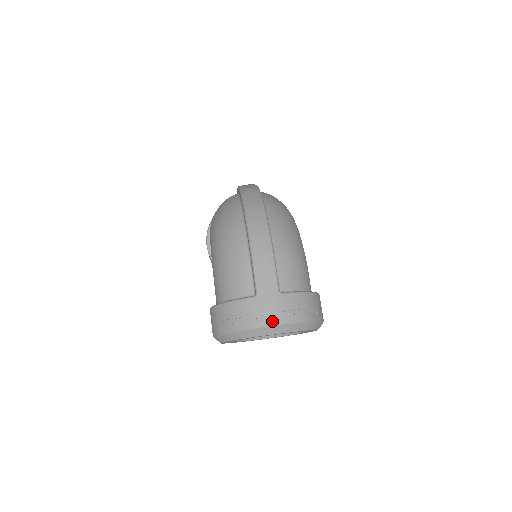
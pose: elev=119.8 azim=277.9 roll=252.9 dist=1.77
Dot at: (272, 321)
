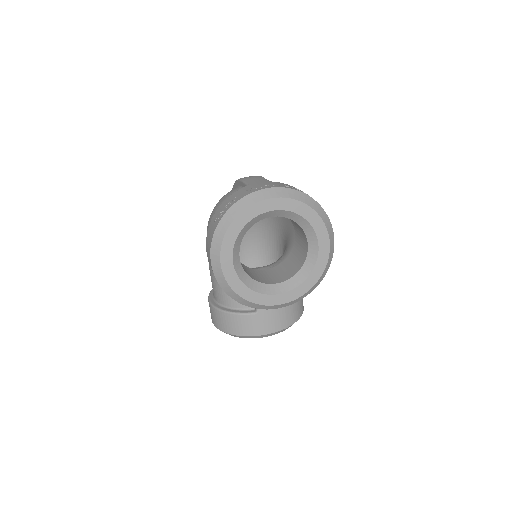
Dot at: (266, 187)
